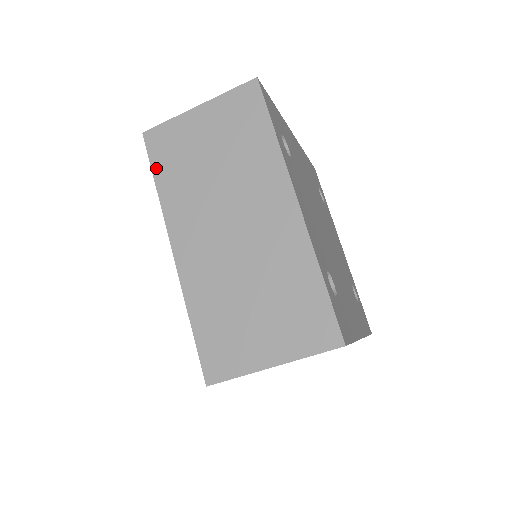
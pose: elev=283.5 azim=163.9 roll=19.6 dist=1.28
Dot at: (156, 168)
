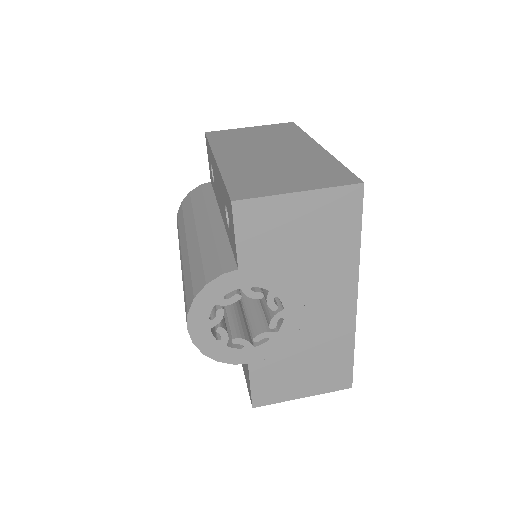
Dot at: (212, 139)
